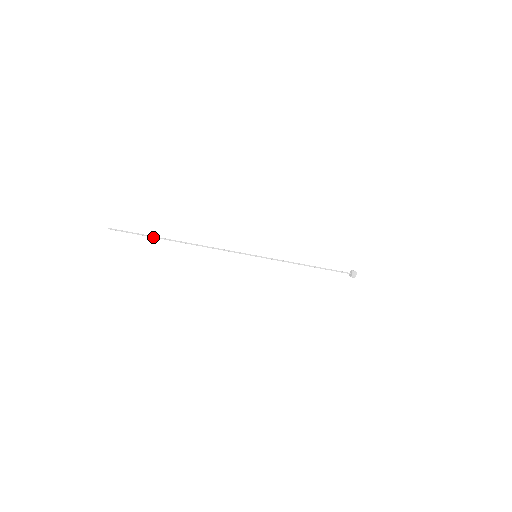
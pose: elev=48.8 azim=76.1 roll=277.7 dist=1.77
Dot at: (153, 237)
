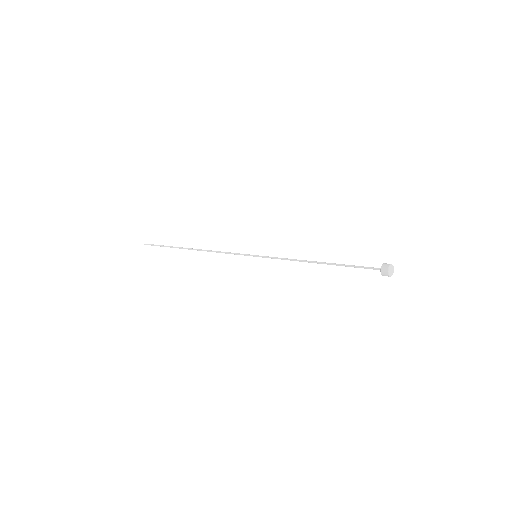
Dot at: (172, 247)
